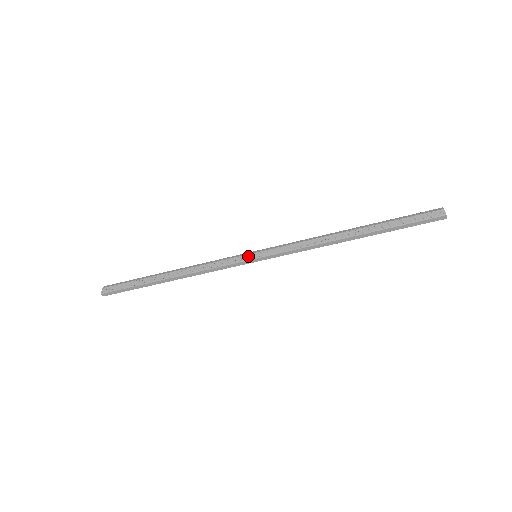
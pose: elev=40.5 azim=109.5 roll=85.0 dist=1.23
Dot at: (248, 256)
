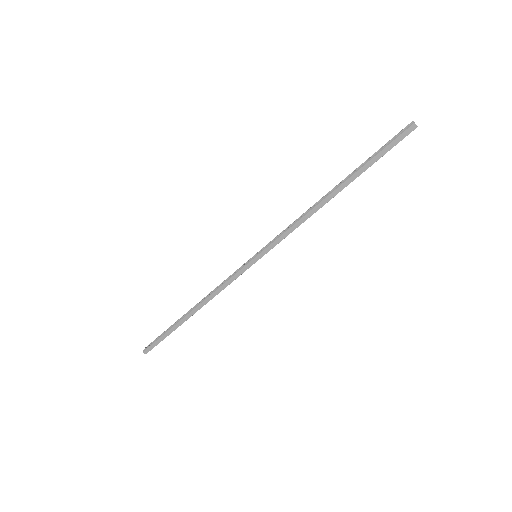
Dot at: (249, 259)
